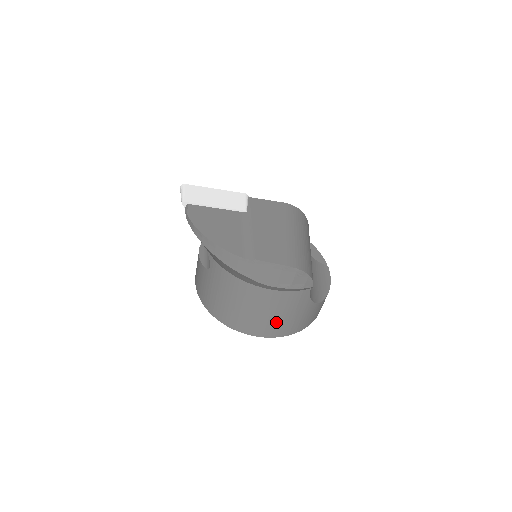
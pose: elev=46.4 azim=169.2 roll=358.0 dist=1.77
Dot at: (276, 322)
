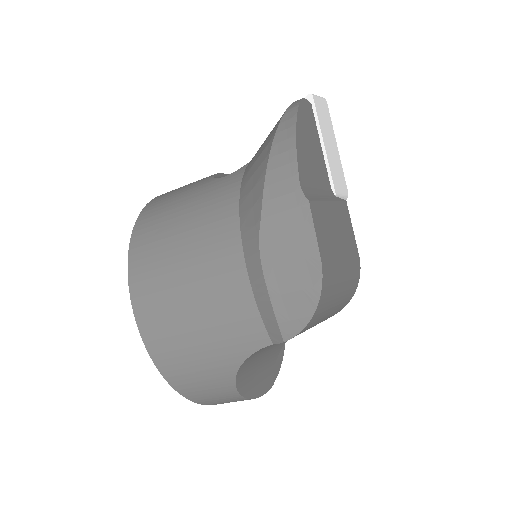
Dot at: (177, 320)
